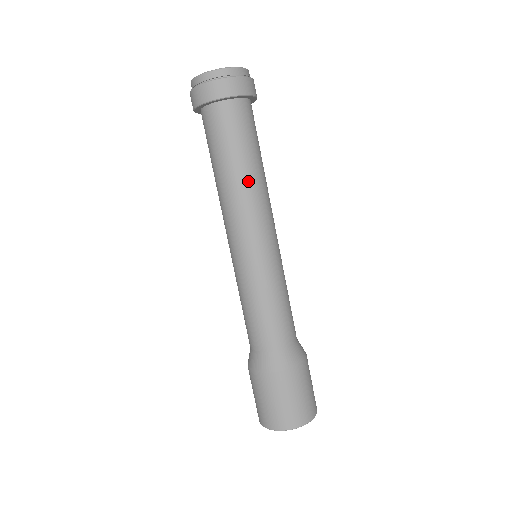
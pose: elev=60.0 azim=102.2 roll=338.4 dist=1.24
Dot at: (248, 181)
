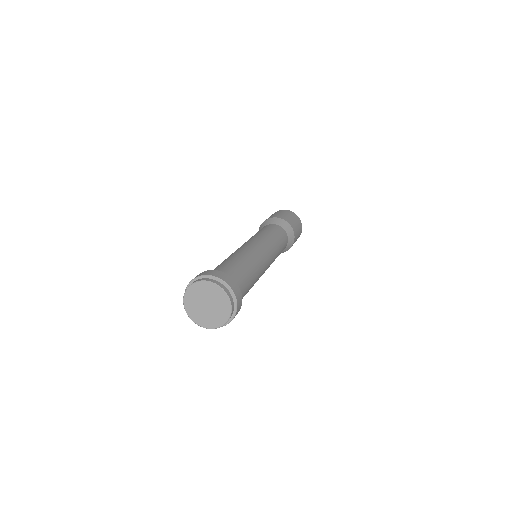
Dot at: occluded
